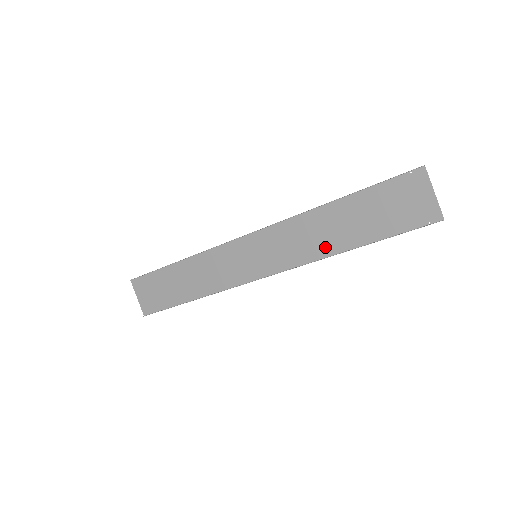
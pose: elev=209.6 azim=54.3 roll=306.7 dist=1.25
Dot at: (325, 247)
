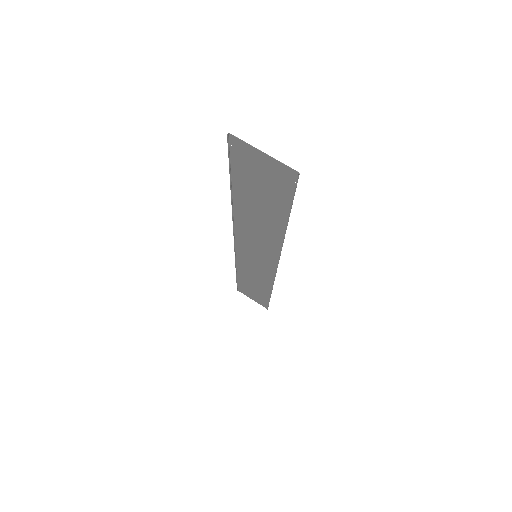
Dot at: (273, 234)
